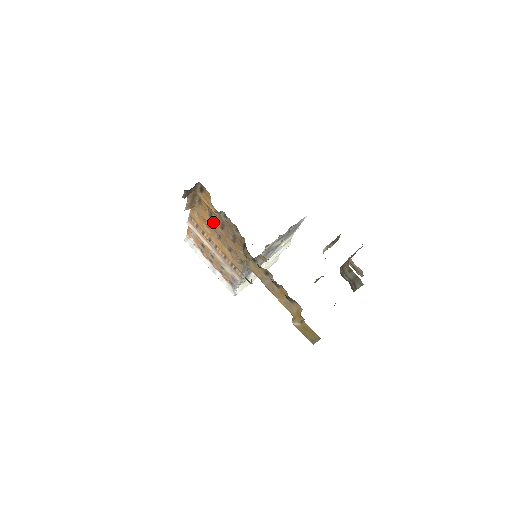
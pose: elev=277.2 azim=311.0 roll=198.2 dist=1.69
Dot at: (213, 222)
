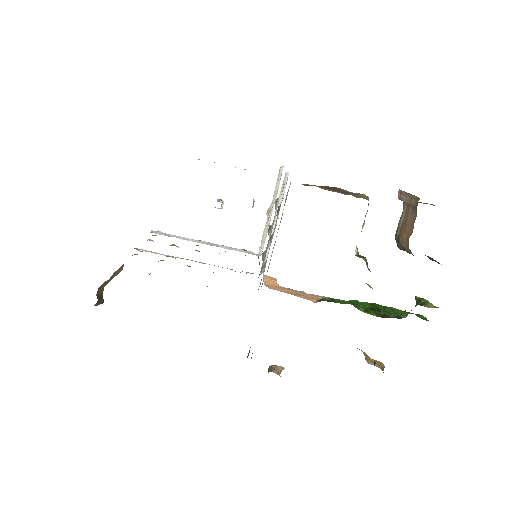
Dot at: occluded
